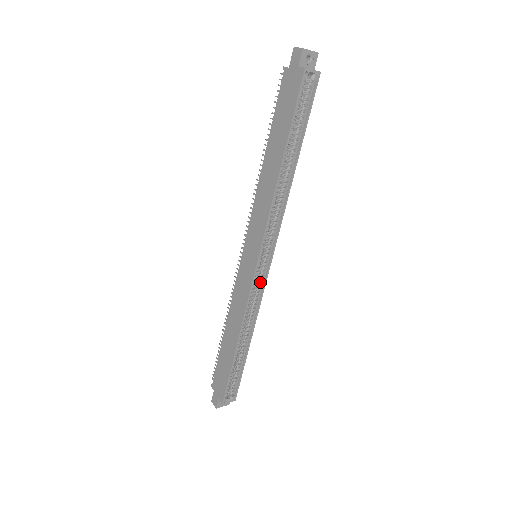
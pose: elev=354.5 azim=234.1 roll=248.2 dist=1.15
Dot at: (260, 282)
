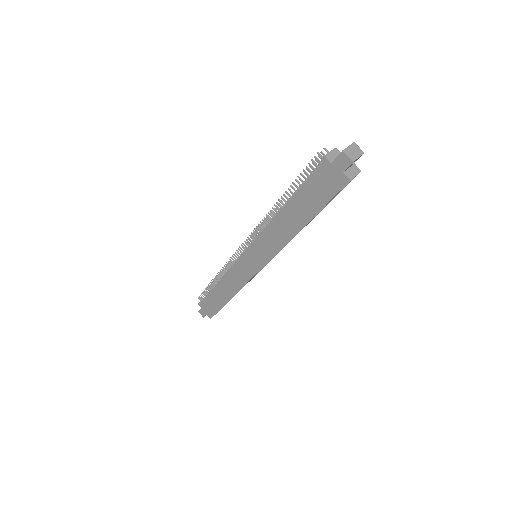
Dot at: occluded
